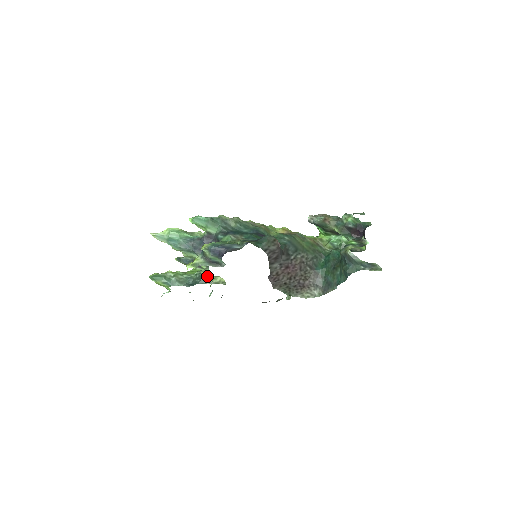
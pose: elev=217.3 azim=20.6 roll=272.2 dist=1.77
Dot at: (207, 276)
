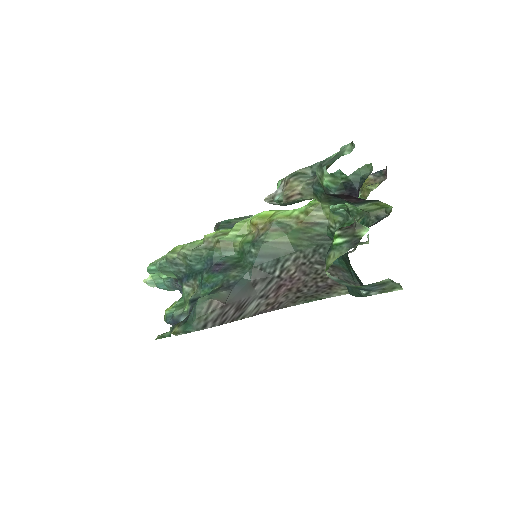
Dot at: occluded
